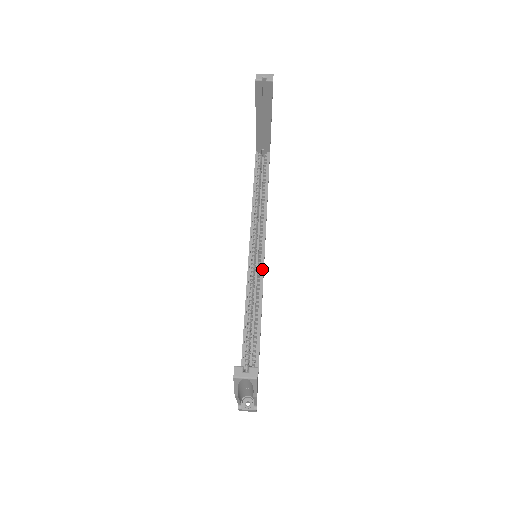
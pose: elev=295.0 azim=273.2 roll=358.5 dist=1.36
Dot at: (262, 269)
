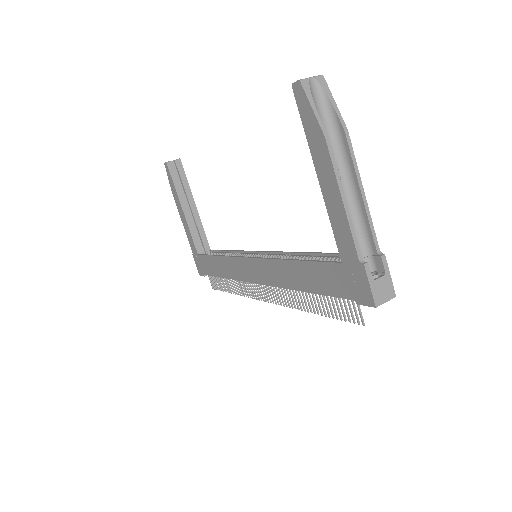
Dot at: (270, 252)
